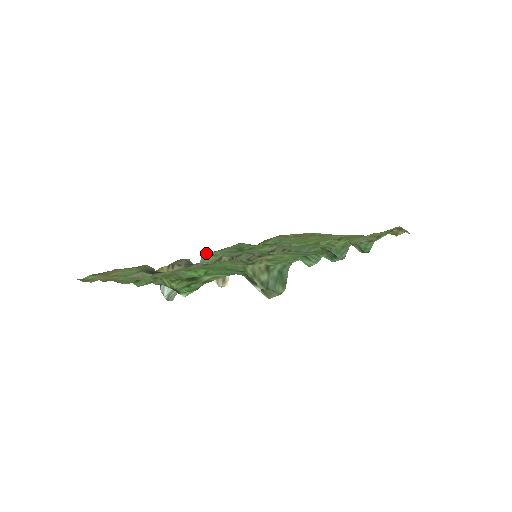
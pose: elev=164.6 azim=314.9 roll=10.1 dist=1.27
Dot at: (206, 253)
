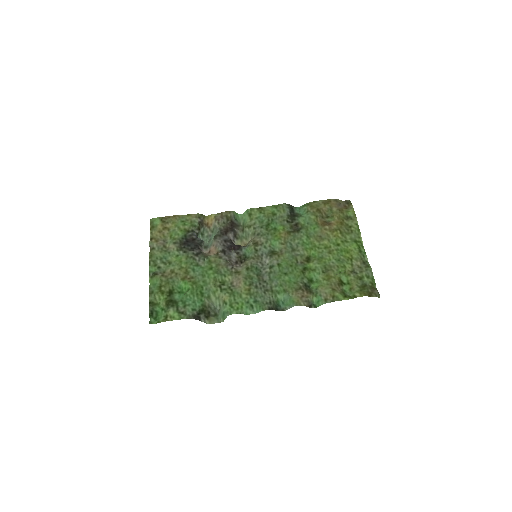
Dot at: (250, 209)
